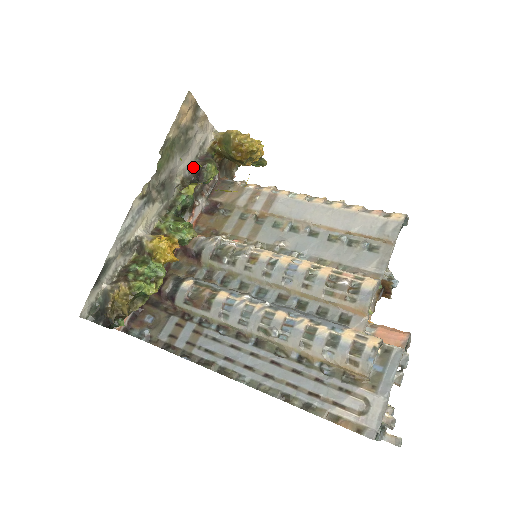
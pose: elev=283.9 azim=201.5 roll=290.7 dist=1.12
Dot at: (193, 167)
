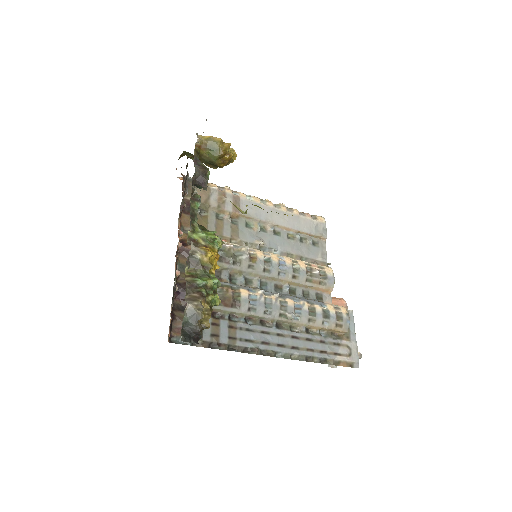
Dot at: (196, 173)
